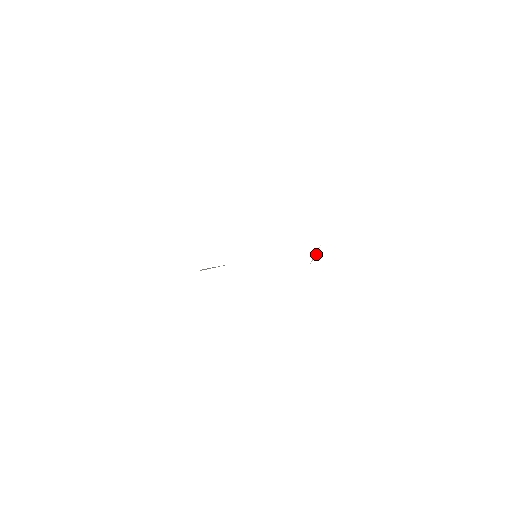
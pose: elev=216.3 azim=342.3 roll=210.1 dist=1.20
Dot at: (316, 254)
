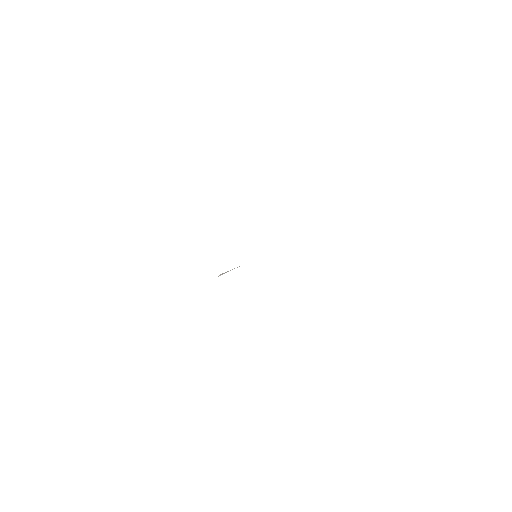
Dot at: occluded
